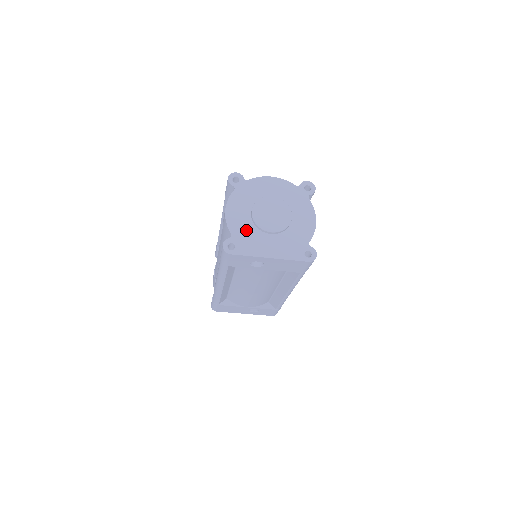
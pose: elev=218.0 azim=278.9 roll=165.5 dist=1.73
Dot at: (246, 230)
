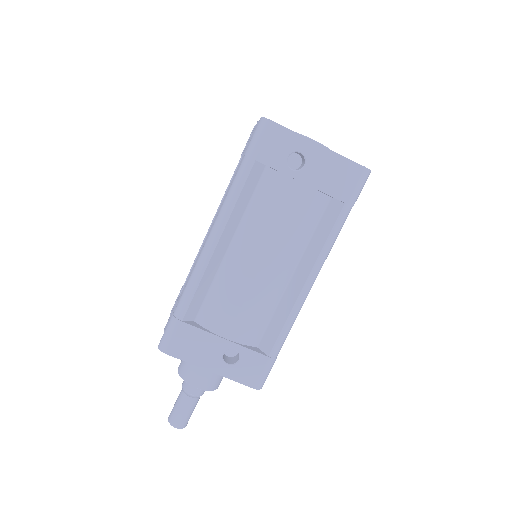
Dot at: occluded
